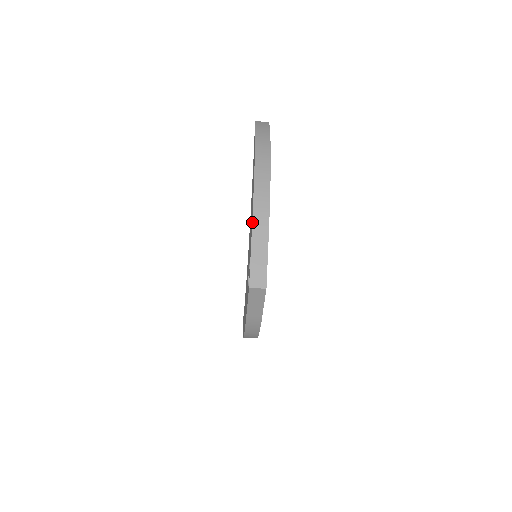
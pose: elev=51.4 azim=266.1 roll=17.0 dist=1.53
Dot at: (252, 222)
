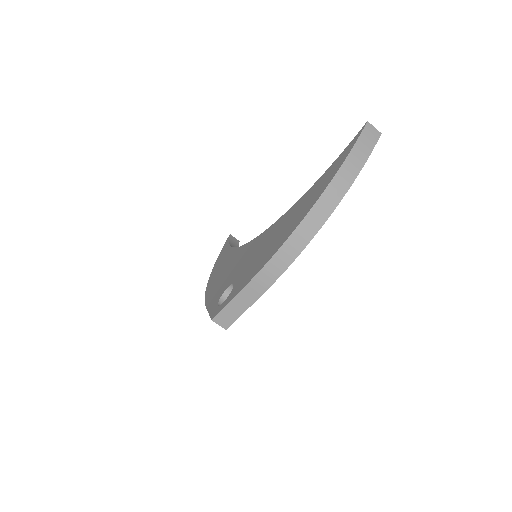
Dot at: (254, 276)
